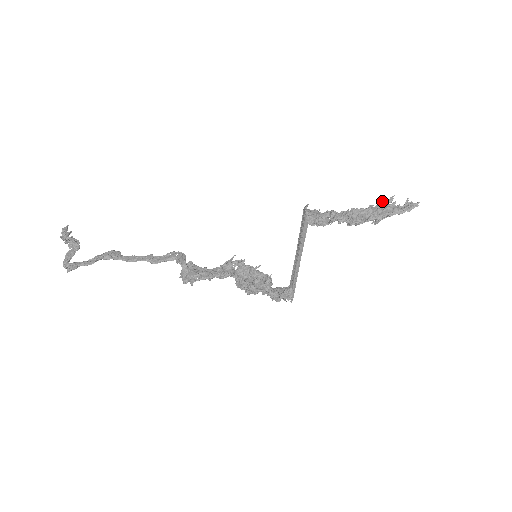
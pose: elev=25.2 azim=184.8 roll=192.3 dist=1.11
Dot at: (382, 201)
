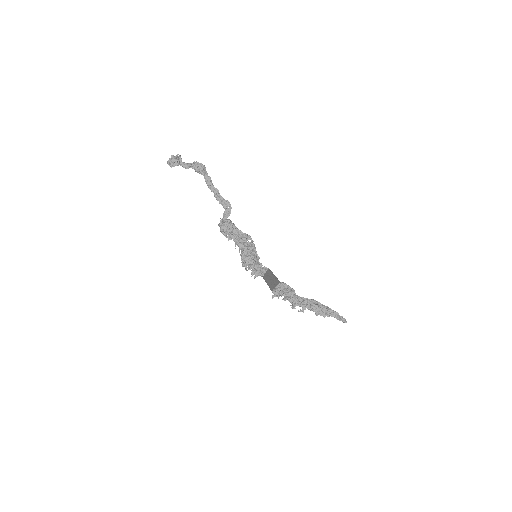
Dot at: (324, 310)
